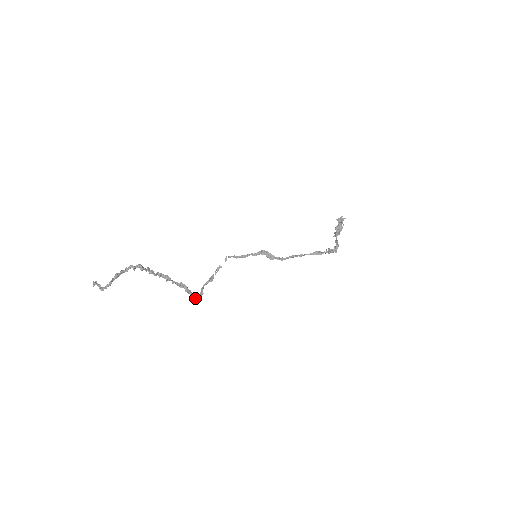
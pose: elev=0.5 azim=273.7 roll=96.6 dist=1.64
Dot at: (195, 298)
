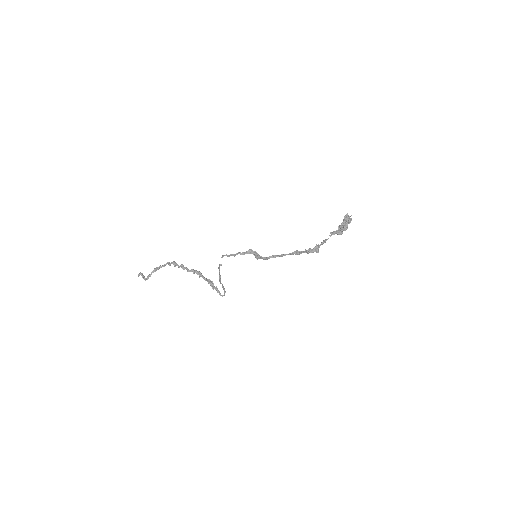
Dot at: (220, 294)
